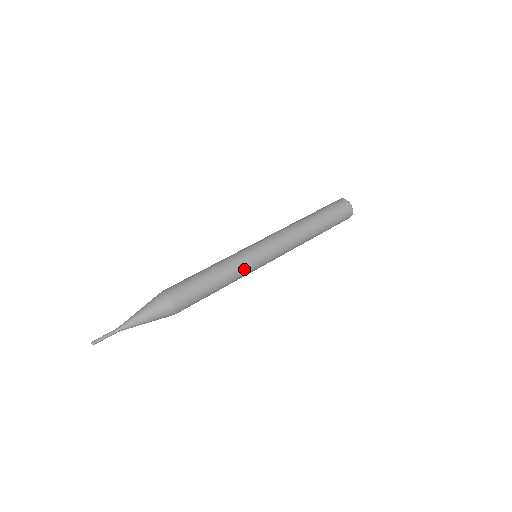
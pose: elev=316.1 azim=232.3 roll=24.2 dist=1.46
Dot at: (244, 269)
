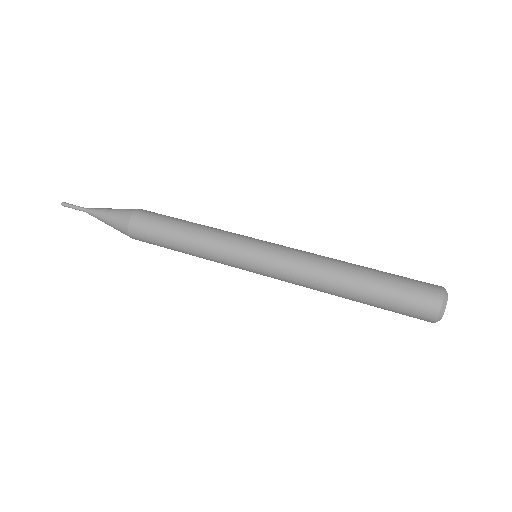
Dot at: (221, 252)
